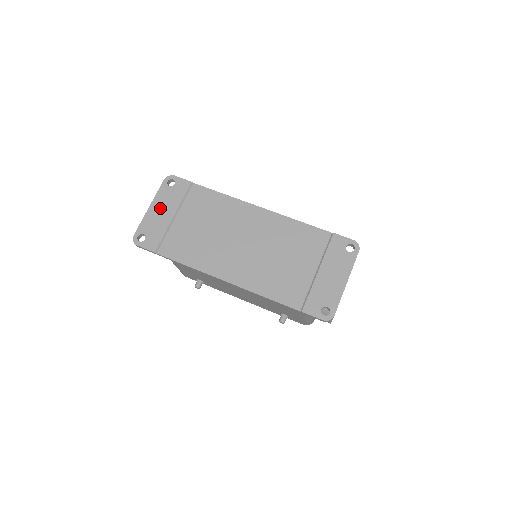
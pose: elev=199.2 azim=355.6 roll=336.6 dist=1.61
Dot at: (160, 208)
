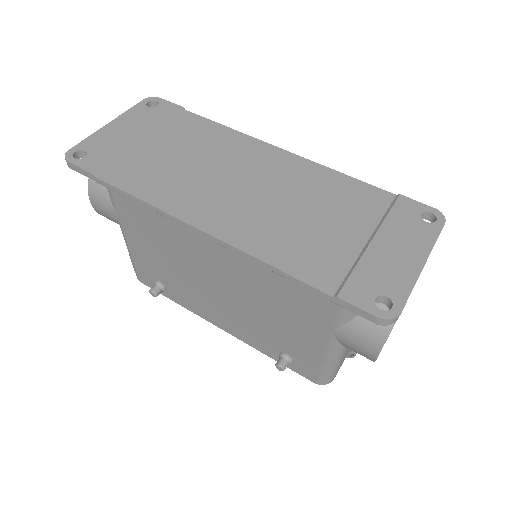
Dot at: (125, 126)
